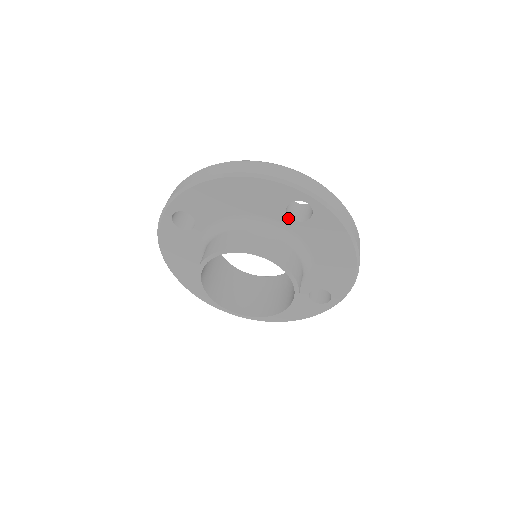
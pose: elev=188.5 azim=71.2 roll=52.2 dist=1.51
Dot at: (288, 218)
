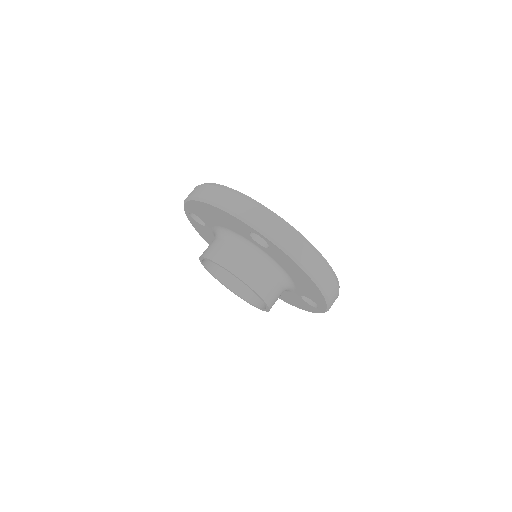
Dot at: (255, 242)
